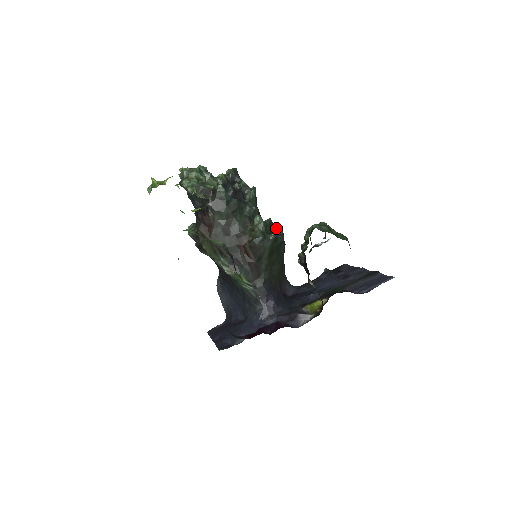
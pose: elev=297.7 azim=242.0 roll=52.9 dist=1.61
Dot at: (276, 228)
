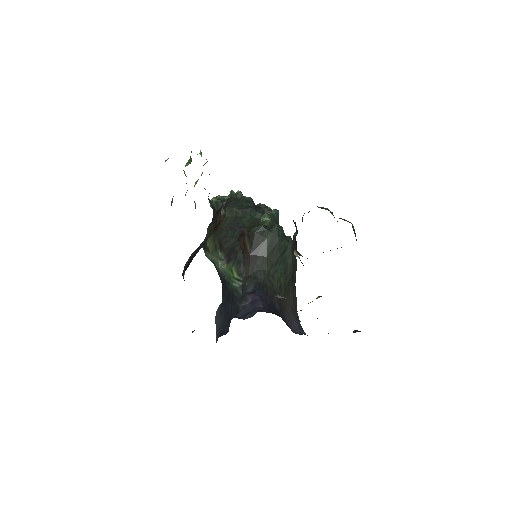
Dot at: (286, 237)
